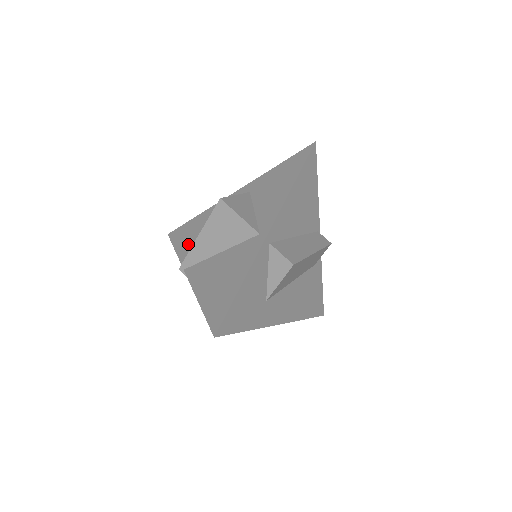
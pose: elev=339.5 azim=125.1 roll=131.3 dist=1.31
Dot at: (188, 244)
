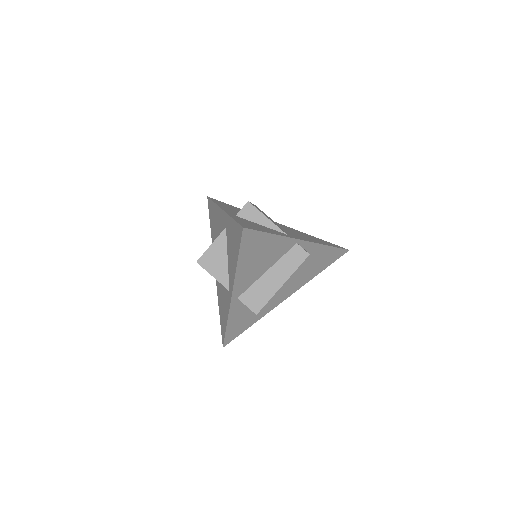
Dot at: (213, 233)
